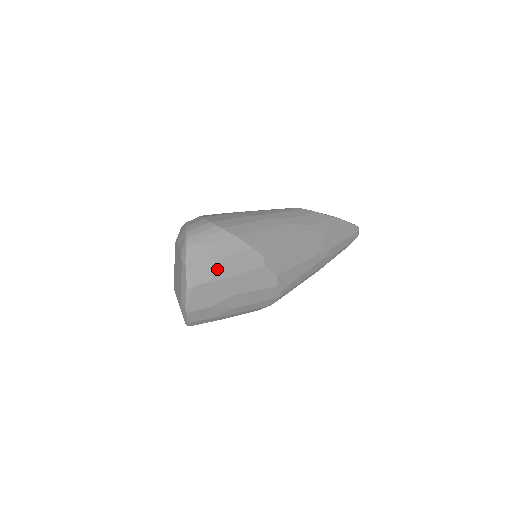
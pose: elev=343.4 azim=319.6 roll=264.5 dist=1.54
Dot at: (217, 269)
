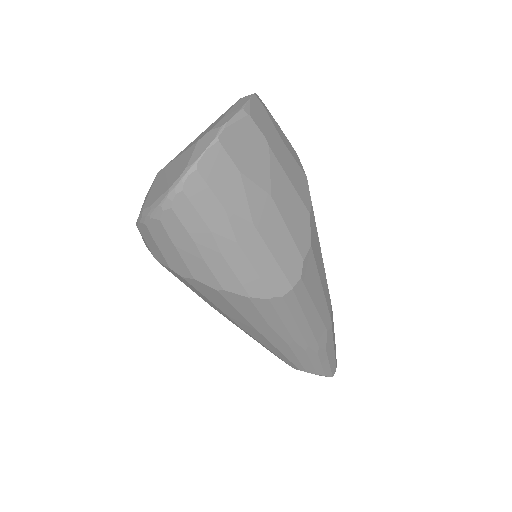
Dot at: (276, 141)
